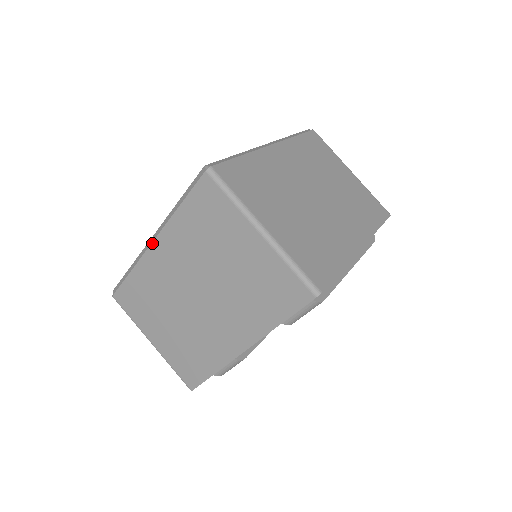
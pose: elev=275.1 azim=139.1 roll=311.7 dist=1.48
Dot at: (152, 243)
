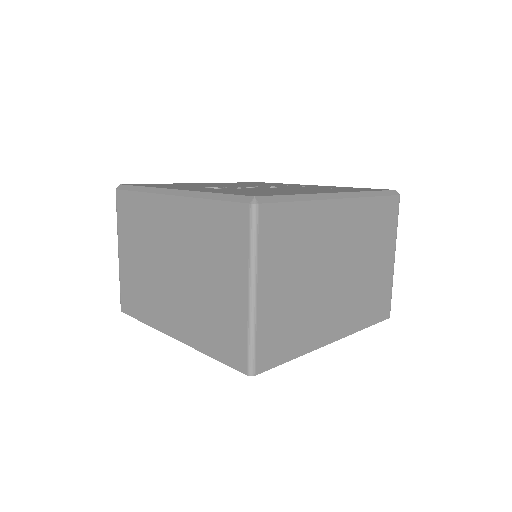
Dot at: (171, 195)
